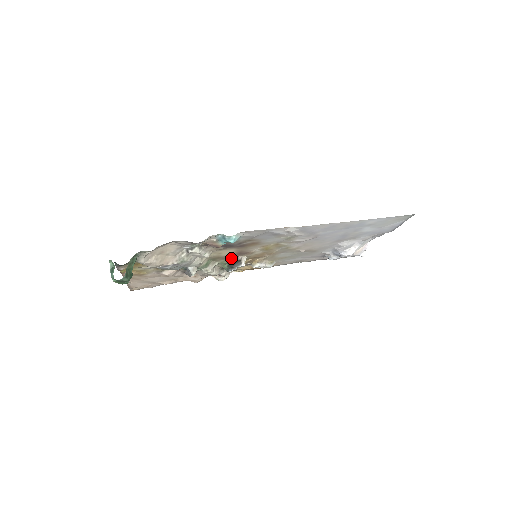
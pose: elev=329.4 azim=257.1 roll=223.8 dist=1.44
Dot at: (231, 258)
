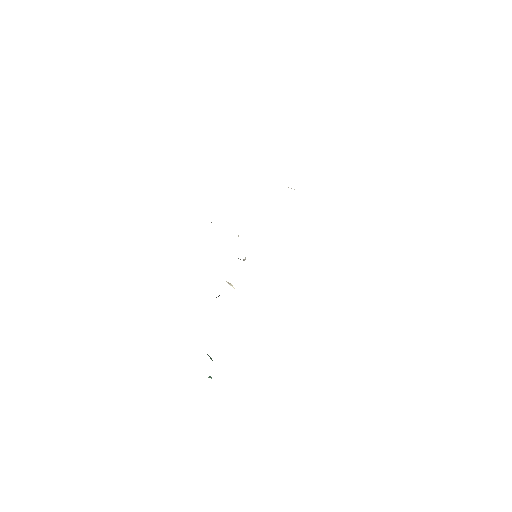
Dot at: occluded
